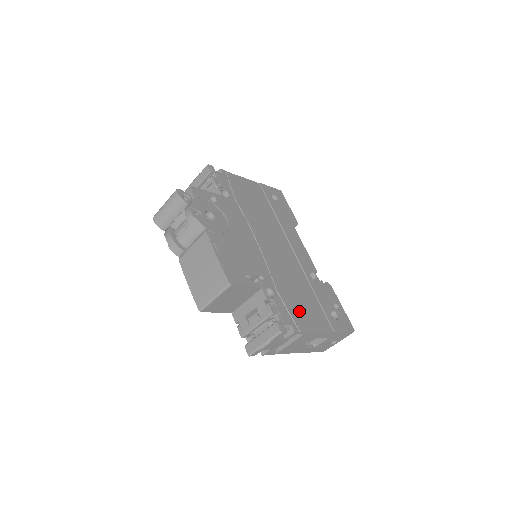
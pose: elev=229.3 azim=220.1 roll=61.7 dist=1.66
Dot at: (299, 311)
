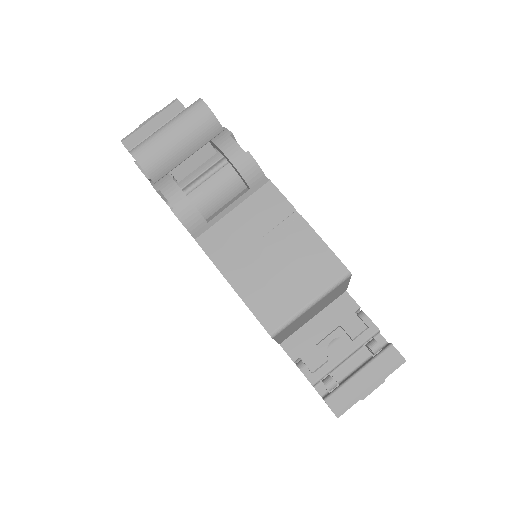
Dot at: occluded
